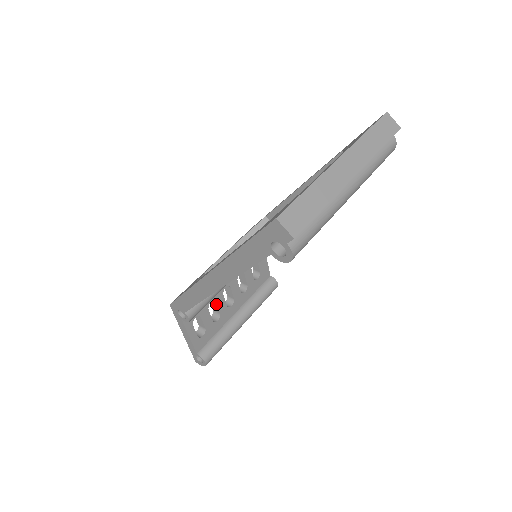
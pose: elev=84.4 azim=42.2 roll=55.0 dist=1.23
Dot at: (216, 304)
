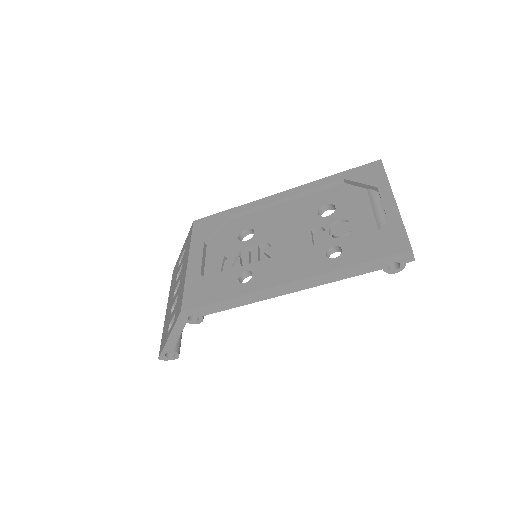
Dot at: occluded
